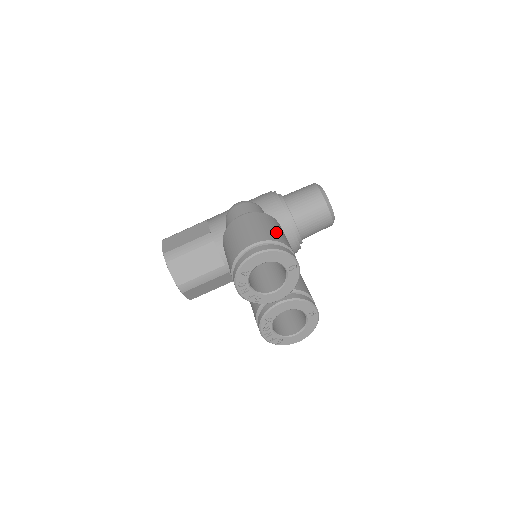
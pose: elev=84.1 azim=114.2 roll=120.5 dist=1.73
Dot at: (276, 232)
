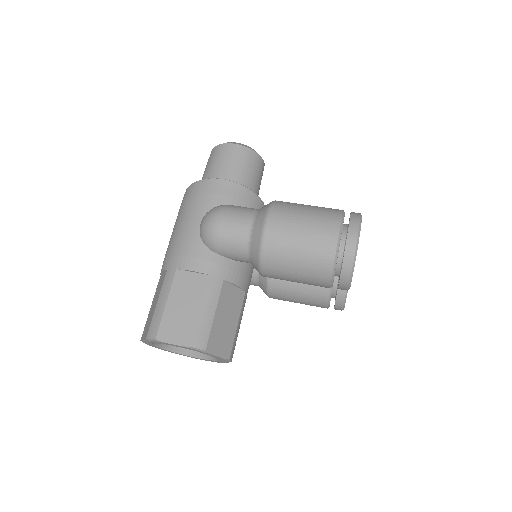
Dot at: (319, 208)
